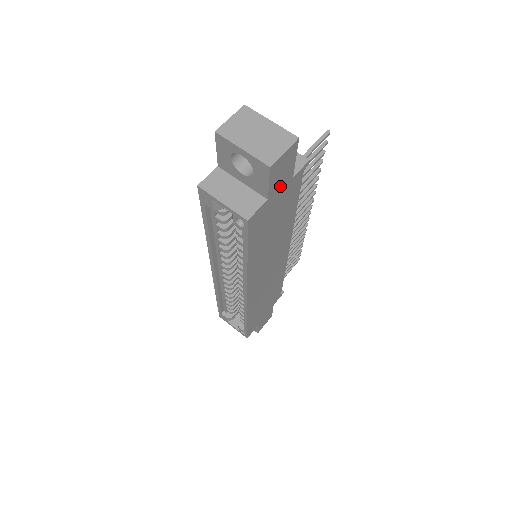
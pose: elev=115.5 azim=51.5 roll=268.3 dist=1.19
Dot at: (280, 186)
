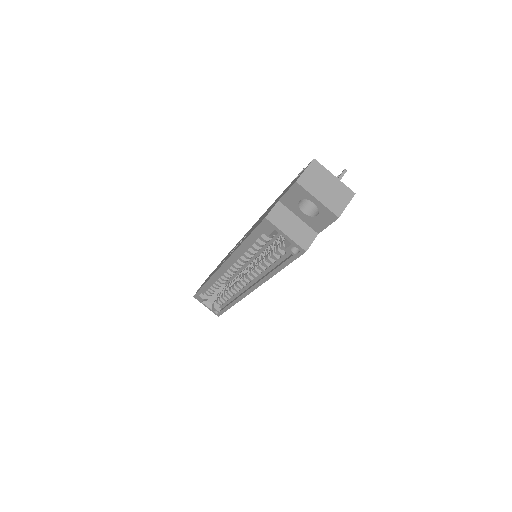
Dot at: occluded
